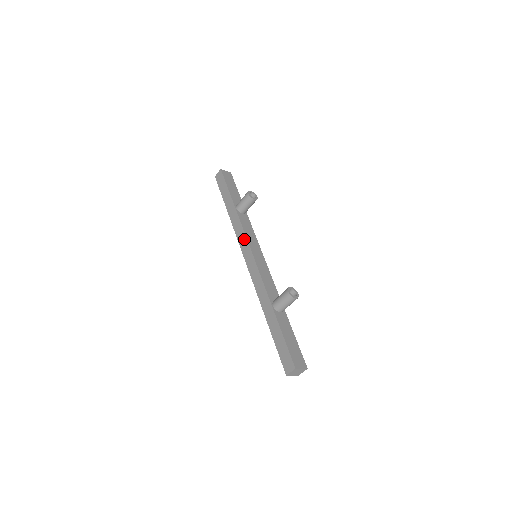
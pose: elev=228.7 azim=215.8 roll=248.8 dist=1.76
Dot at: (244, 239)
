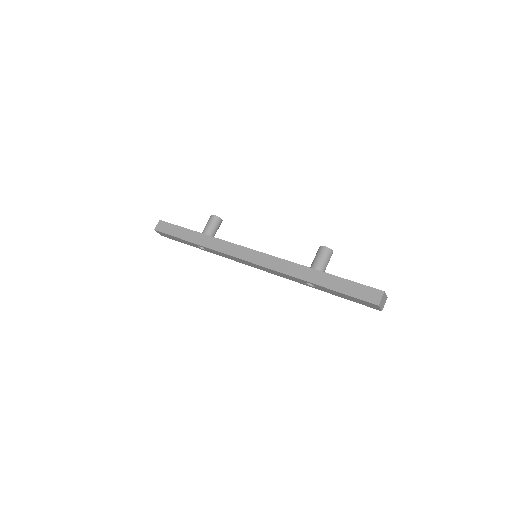
Dot at: (235, 247)
